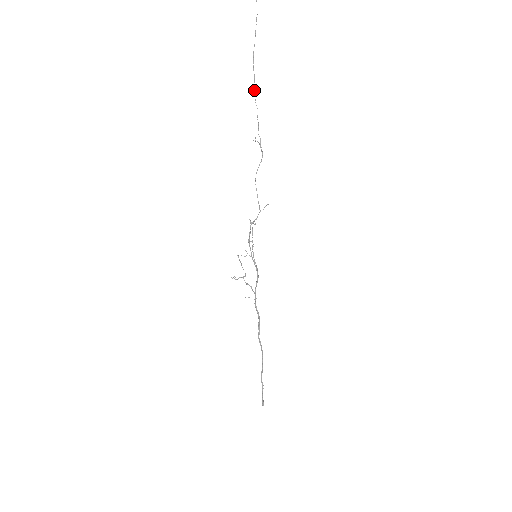
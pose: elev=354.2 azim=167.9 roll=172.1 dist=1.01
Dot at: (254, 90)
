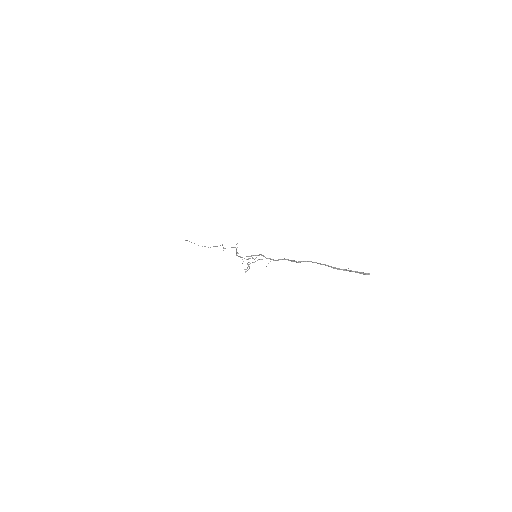
Dot at: occluded
